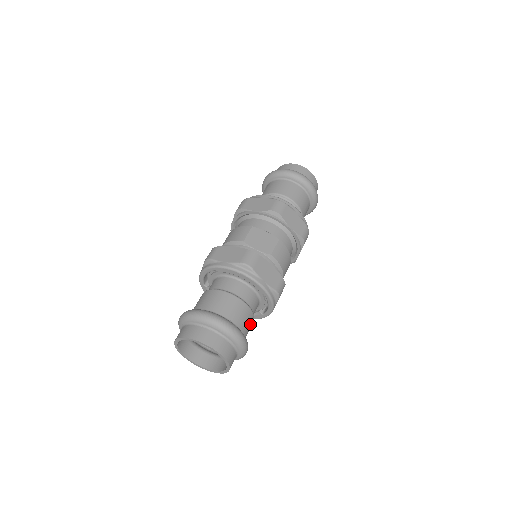
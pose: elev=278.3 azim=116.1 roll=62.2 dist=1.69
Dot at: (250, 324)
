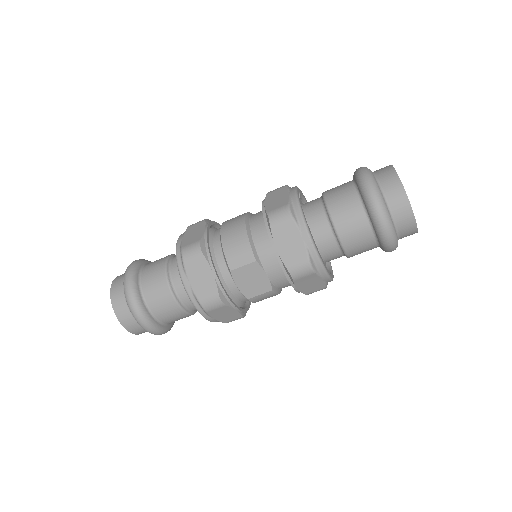
Dot at: occluded
